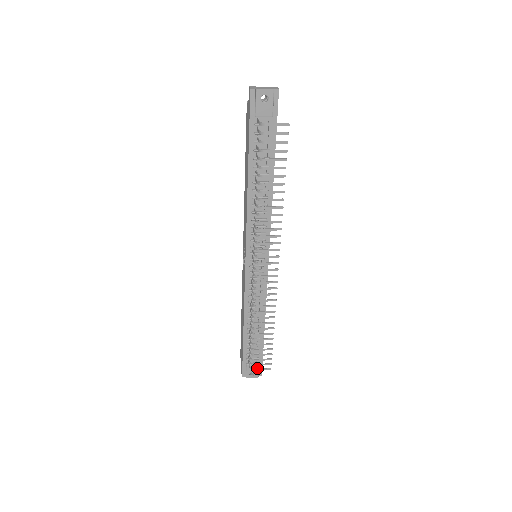
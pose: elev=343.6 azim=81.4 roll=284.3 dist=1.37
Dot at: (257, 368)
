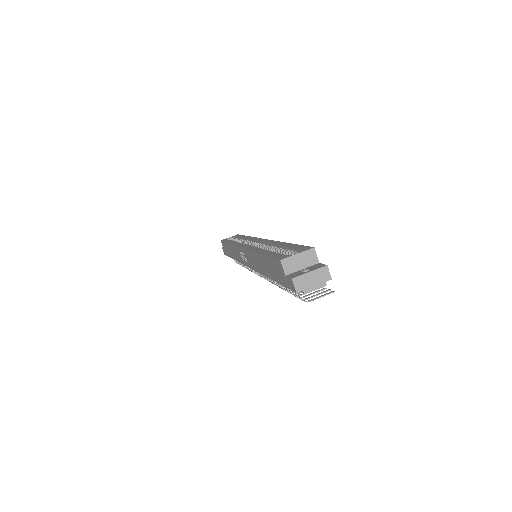
Dot at: occluded
